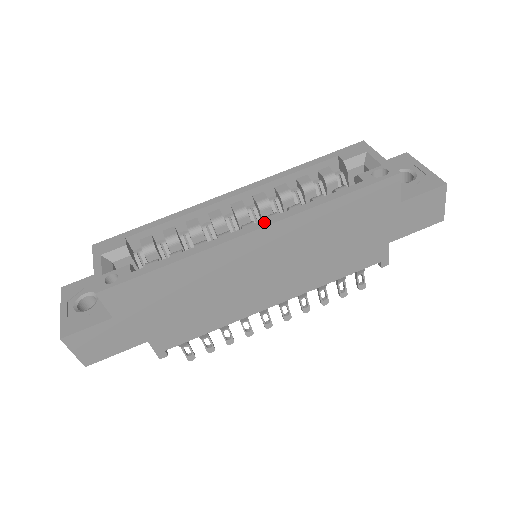
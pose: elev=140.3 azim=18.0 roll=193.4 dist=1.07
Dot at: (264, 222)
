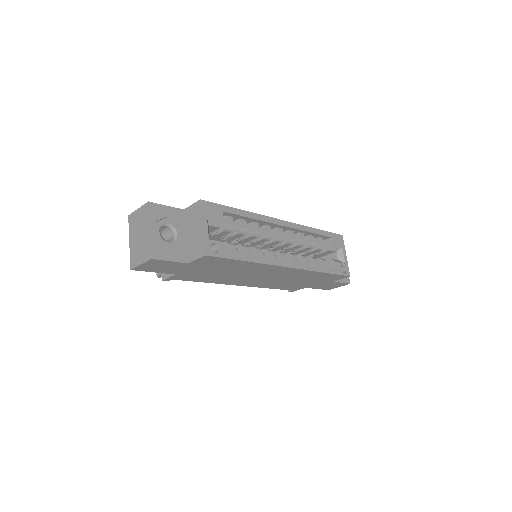
Dot at: (295, 264)
